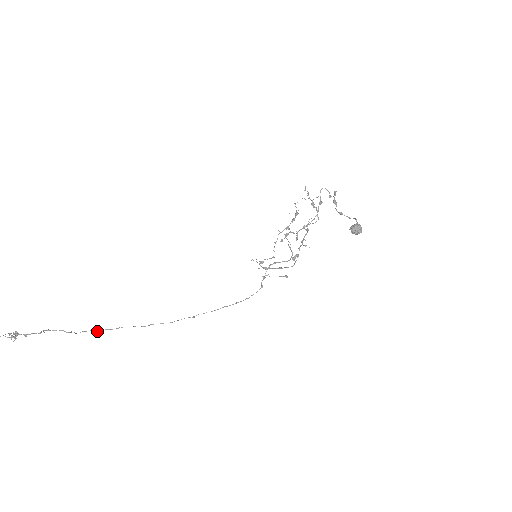
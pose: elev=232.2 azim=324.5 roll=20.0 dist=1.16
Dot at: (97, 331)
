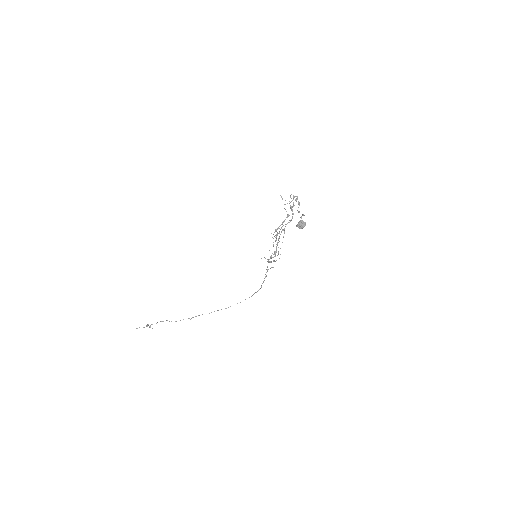
Dot at: (190, 319)
